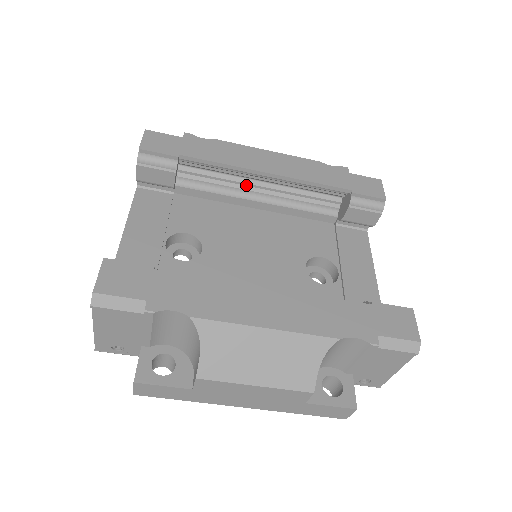
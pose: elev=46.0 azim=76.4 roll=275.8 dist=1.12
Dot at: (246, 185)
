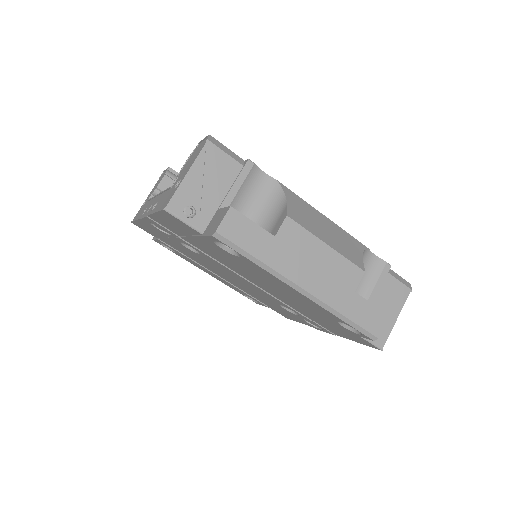
Dot at: occluded
